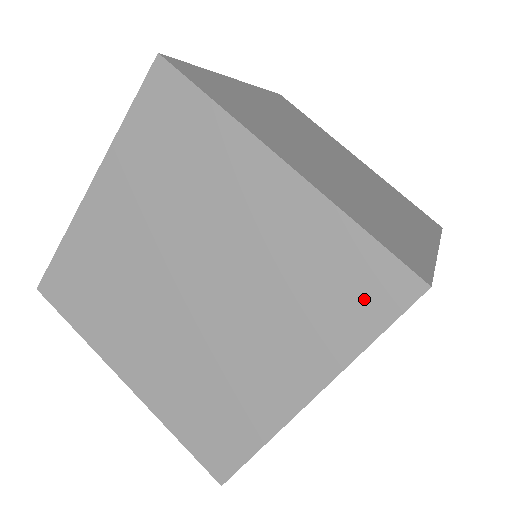
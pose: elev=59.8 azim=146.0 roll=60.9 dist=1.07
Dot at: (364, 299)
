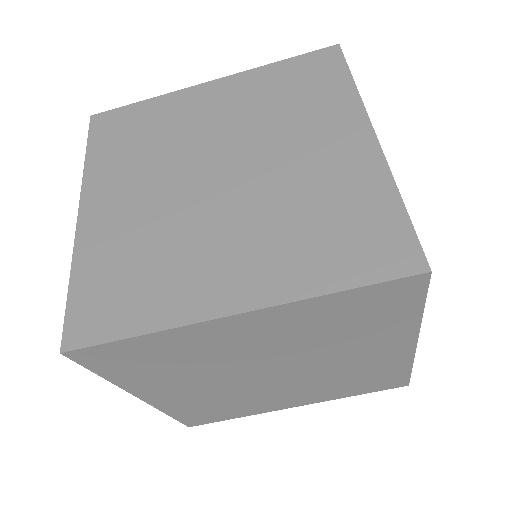
Dot at: (363, 252)
